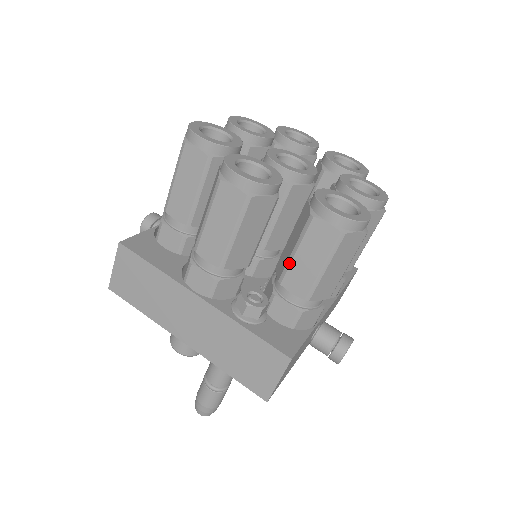
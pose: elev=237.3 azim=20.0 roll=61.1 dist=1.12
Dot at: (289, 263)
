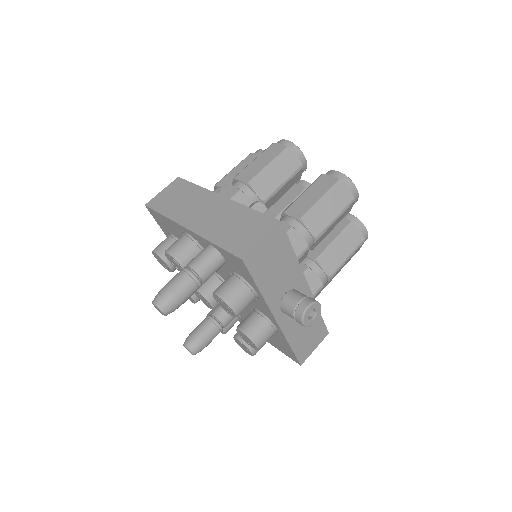
Dot at: (296, 199)
